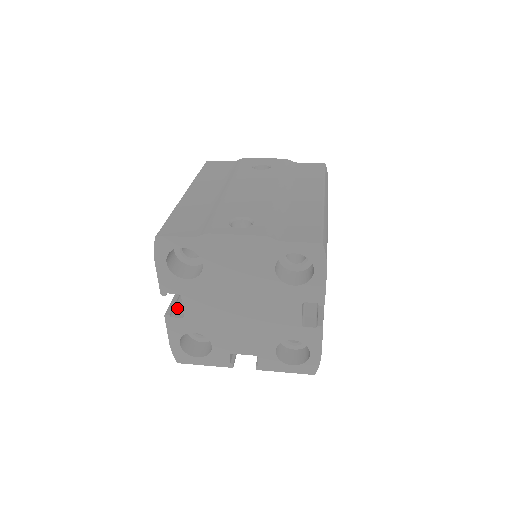
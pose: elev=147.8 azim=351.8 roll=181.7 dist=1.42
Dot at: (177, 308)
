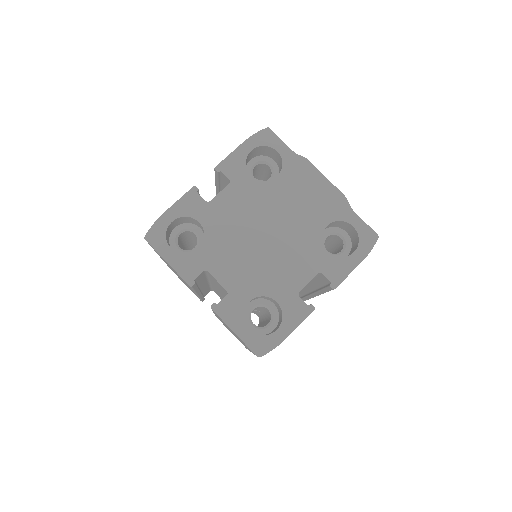
Dot at: occluded
